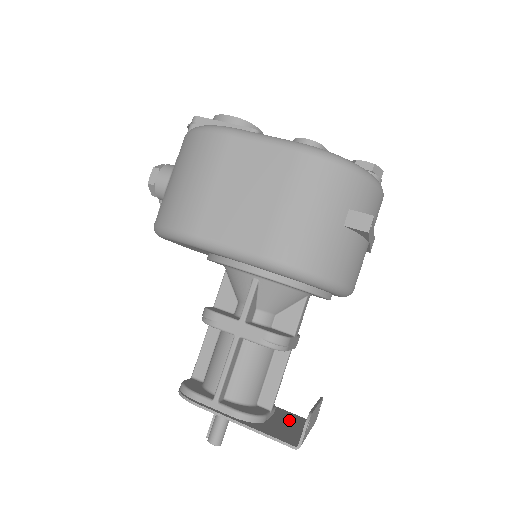
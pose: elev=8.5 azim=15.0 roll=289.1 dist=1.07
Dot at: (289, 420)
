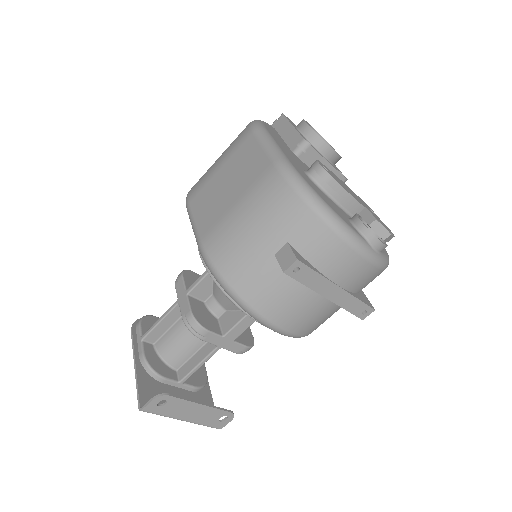
Dot at: occluded
